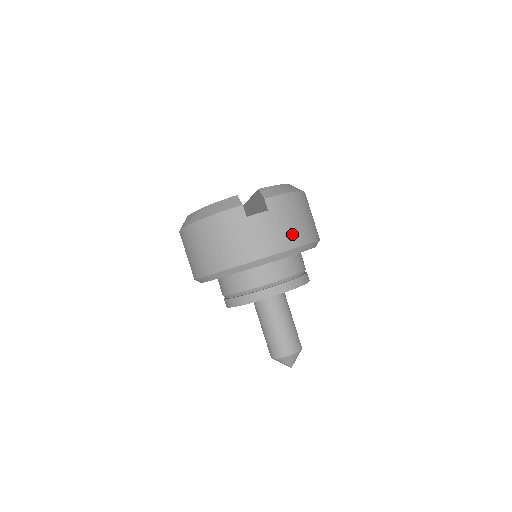
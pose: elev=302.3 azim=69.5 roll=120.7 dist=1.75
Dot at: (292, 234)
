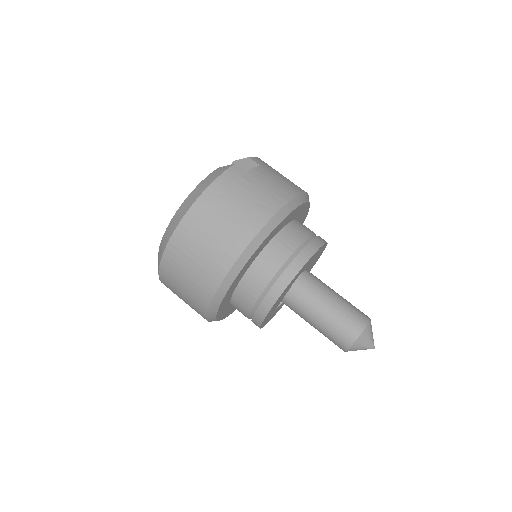
Dot at: (293, 183)
